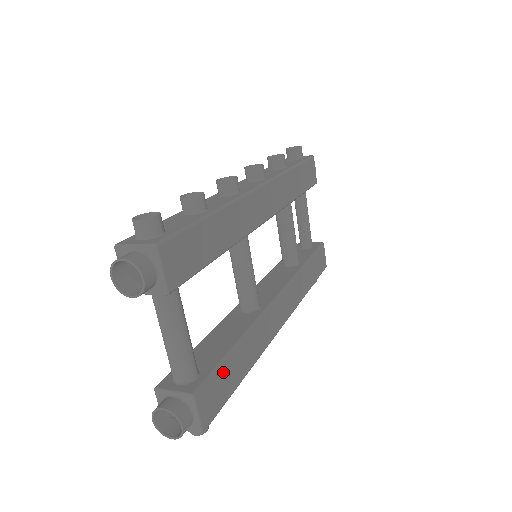
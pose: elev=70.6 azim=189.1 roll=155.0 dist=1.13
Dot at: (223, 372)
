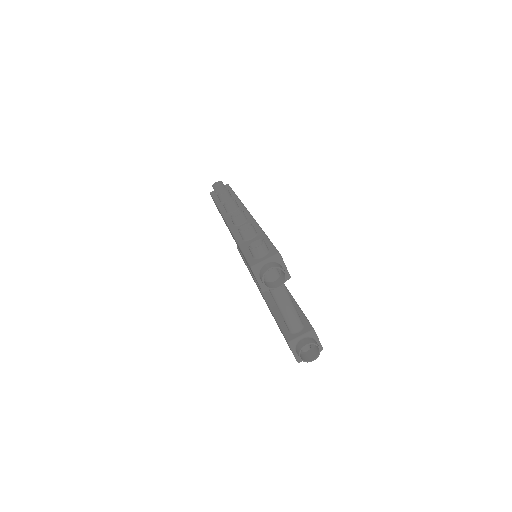
Dot at: occluded
